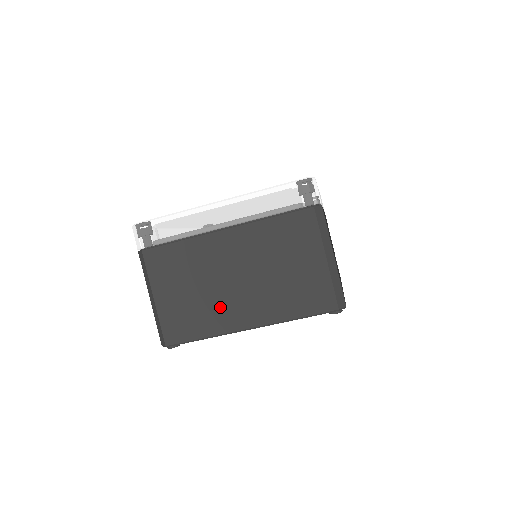
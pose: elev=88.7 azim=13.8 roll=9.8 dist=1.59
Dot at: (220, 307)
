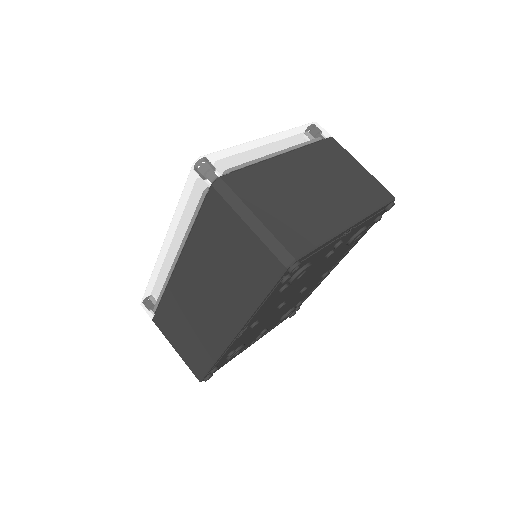
Dot at: (319, 212)
